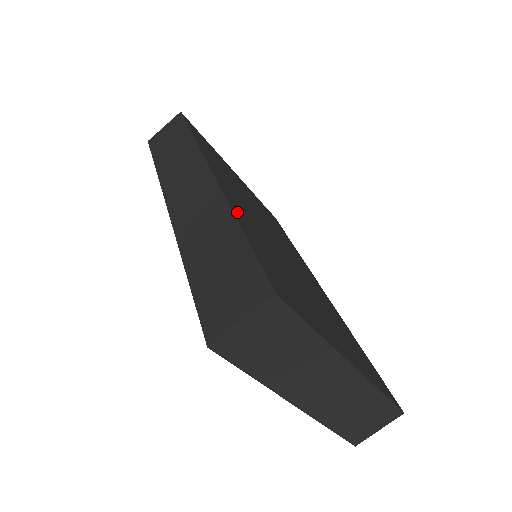
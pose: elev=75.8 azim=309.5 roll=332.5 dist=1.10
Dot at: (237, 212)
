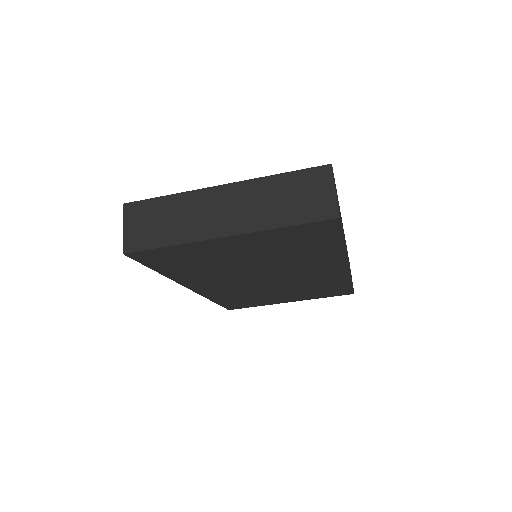
Dot at: occluded
